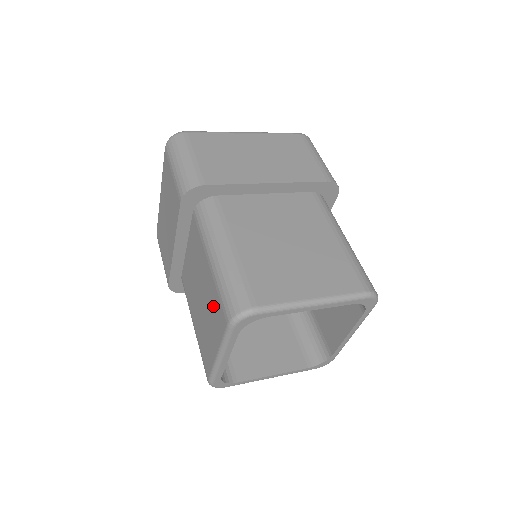
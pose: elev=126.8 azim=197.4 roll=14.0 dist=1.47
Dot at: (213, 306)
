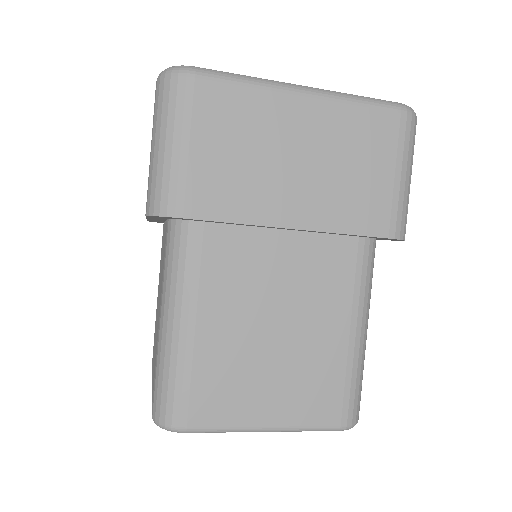
Dot at: occluded
